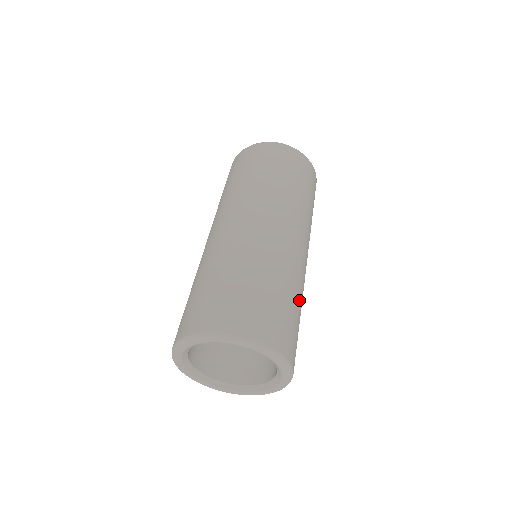
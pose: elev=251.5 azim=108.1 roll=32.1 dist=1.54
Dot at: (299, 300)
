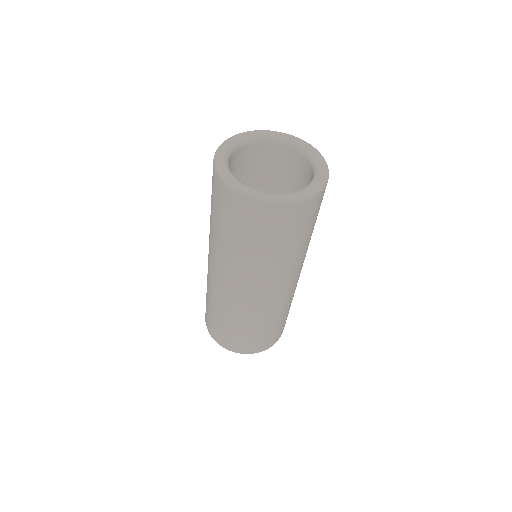
Dot at: (288, 309)
